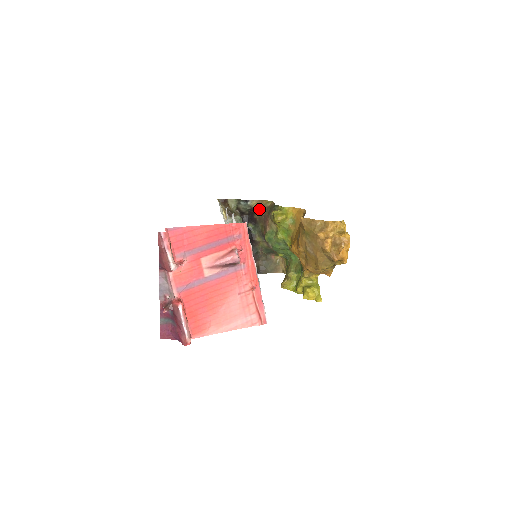
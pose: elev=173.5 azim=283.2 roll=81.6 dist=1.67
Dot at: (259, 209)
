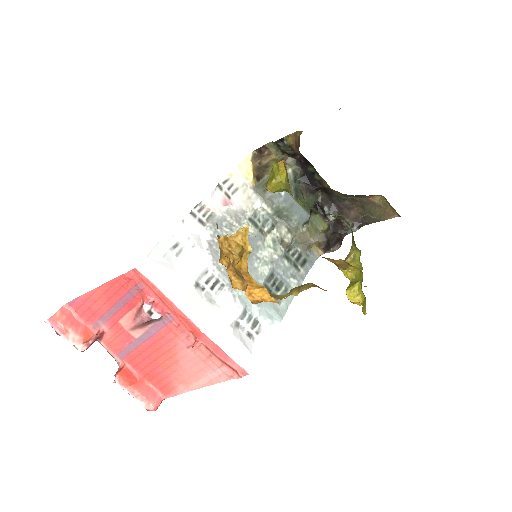
Dot at: (297, 148)
